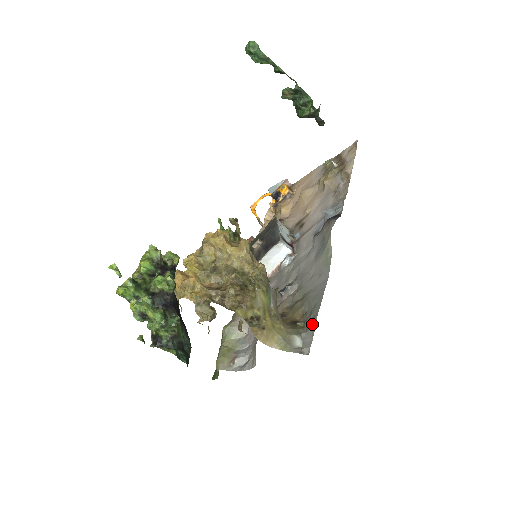
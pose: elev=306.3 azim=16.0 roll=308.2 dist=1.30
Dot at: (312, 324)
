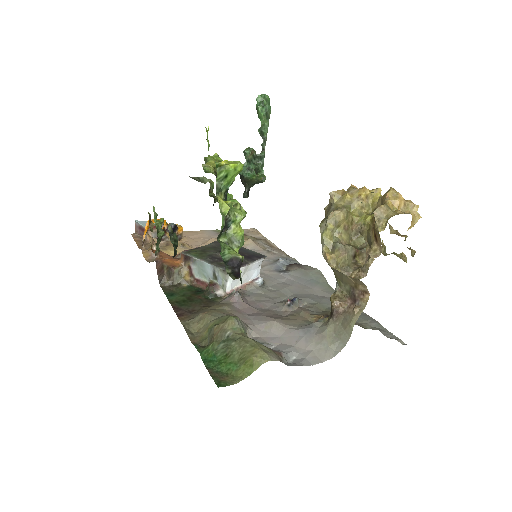
Dot at: (377, 326)
